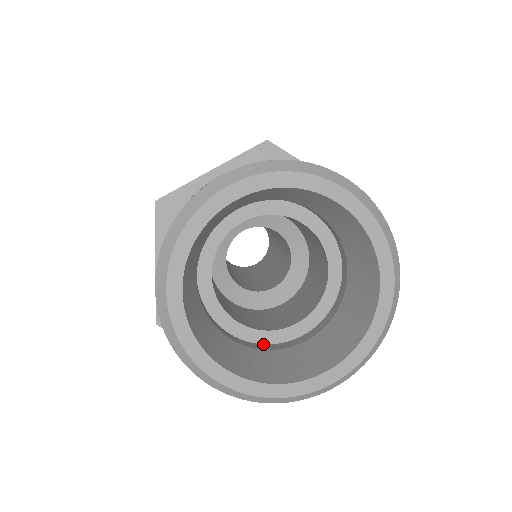
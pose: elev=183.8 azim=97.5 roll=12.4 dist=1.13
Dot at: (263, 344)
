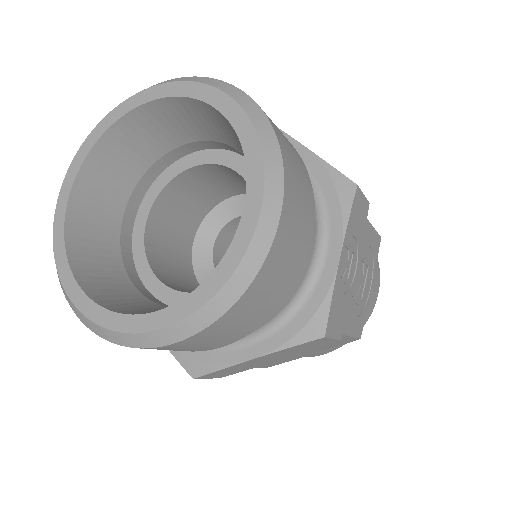
Dot at: occluded
